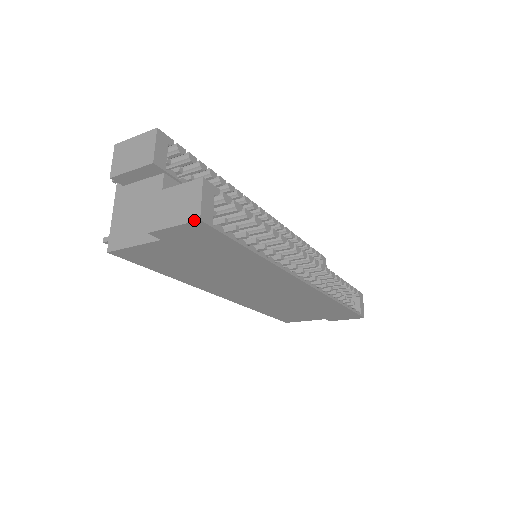
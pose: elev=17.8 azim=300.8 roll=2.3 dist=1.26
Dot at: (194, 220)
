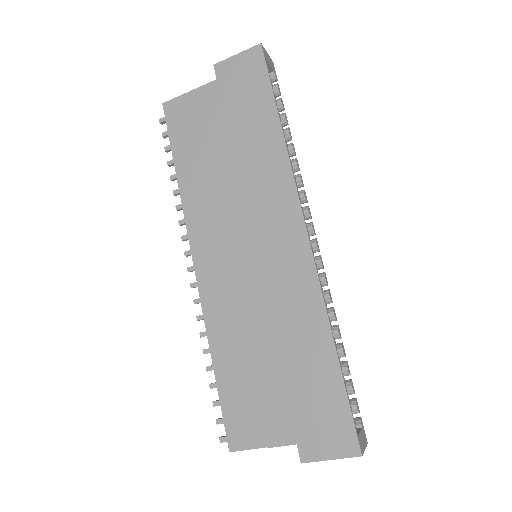
Dot at: (256, 46)
